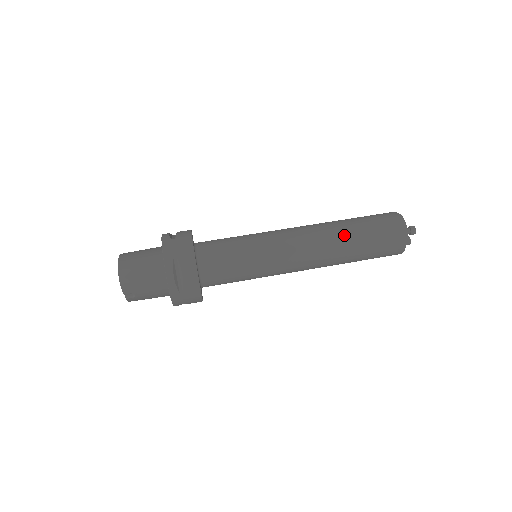
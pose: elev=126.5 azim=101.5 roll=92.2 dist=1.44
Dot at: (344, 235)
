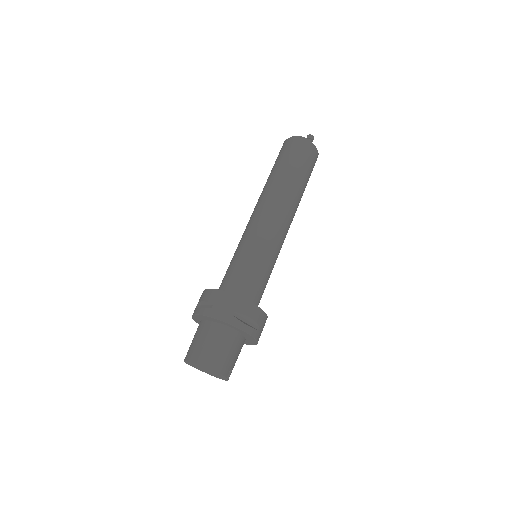
Dot at: (288, 183)
